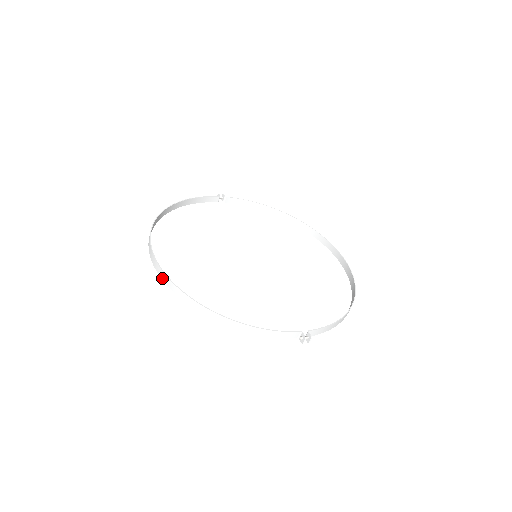
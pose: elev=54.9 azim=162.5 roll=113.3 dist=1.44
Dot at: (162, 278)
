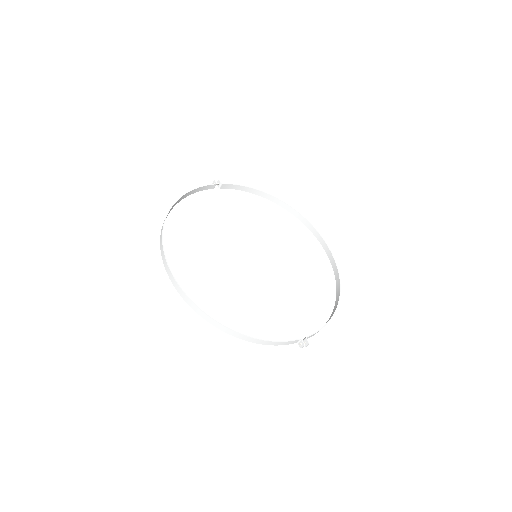
Dot at: (180, 294)
